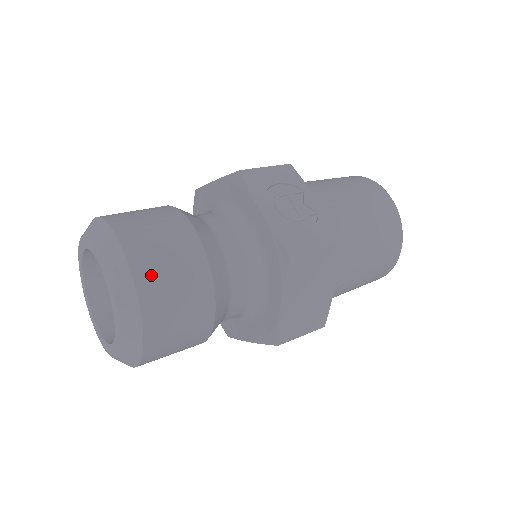
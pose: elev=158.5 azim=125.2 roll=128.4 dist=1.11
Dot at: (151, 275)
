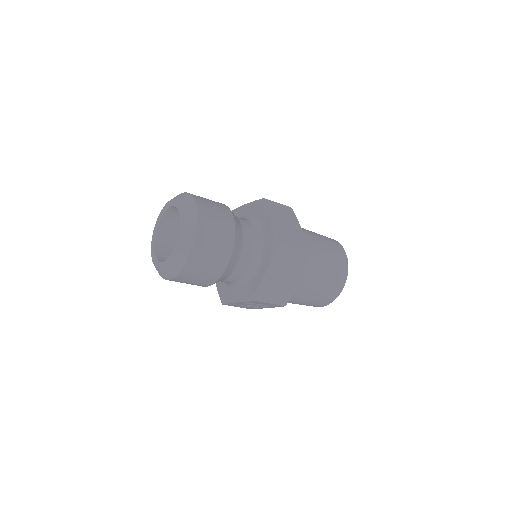
Dot at: occluded
